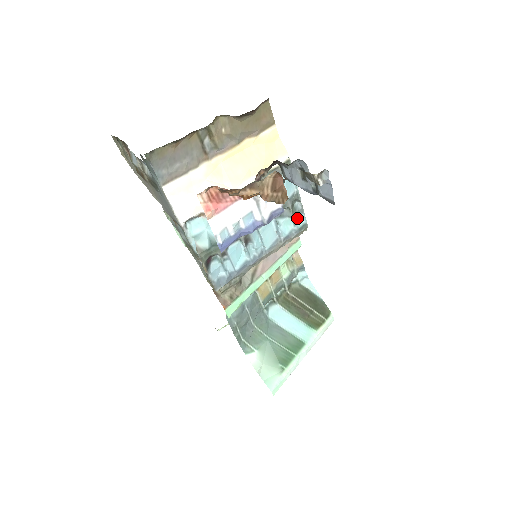
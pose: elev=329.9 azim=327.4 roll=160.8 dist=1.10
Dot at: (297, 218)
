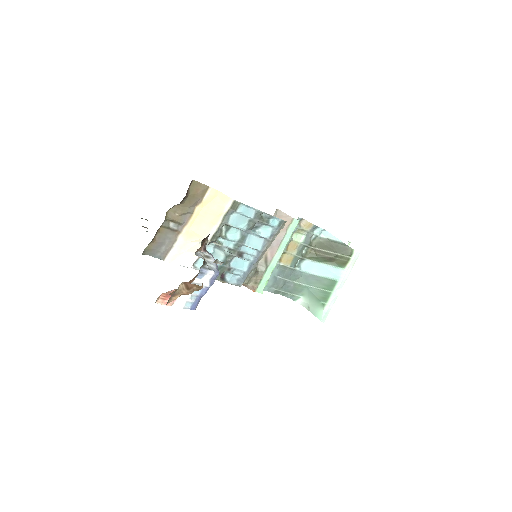
Dot at: (271, 222)
